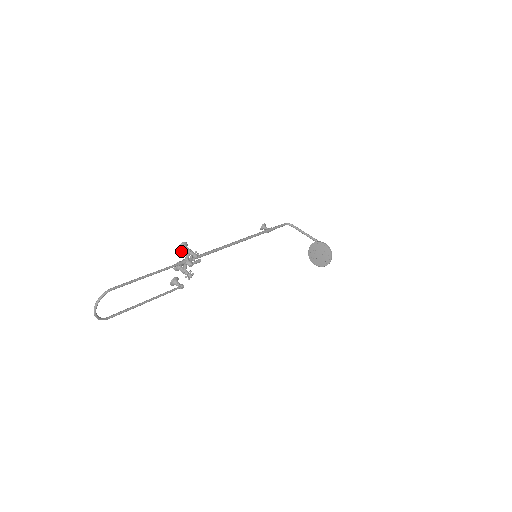
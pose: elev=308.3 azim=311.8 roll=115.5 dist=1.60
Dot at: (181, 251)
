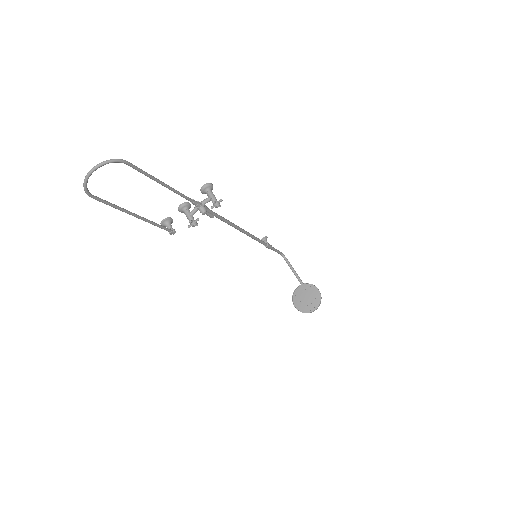
Dot at: (202, 191)
